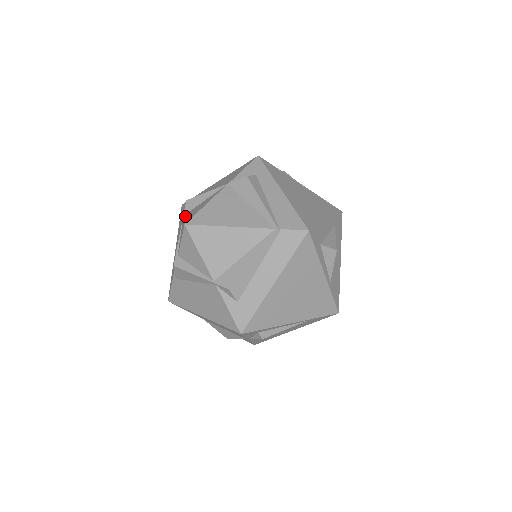
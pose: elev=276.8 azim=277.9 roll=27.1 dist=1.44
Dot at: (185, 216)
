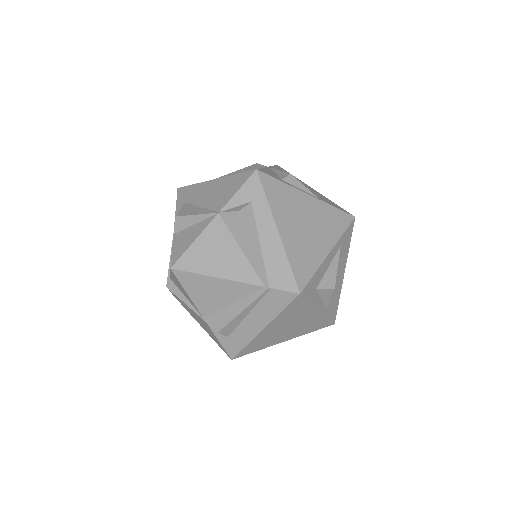
Dot at: (174, 241)
